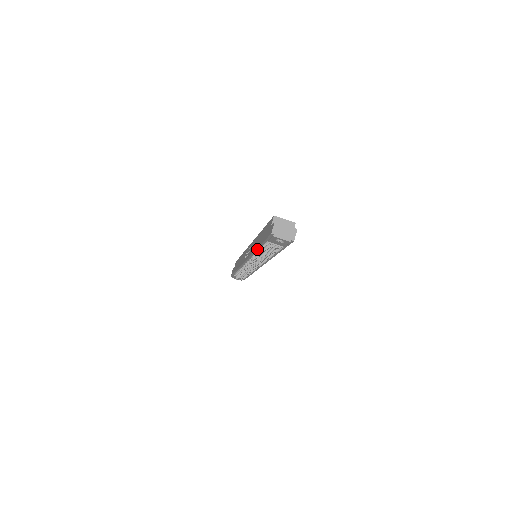
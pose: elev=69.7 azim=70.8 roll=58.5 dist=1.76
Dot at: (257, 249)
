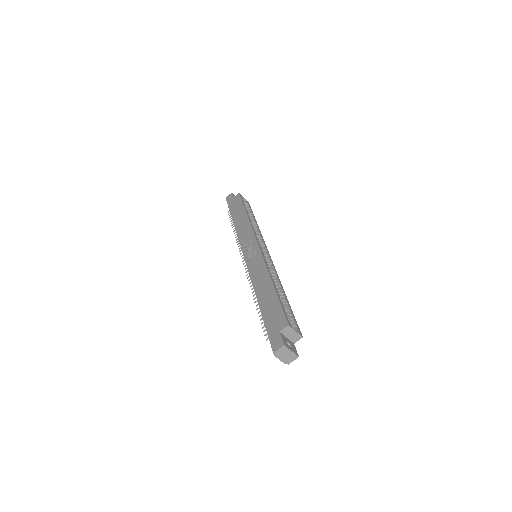
Dot at: (257, 298)
